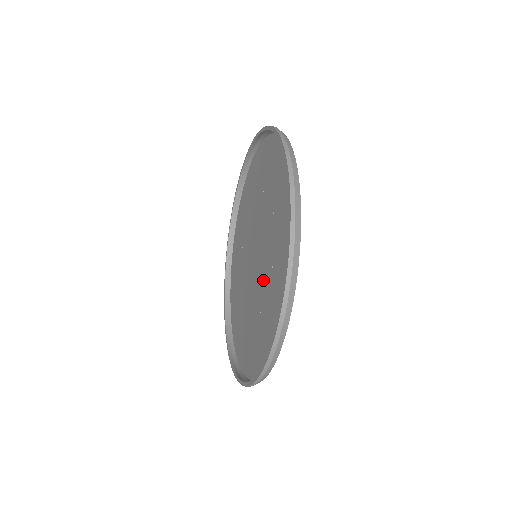
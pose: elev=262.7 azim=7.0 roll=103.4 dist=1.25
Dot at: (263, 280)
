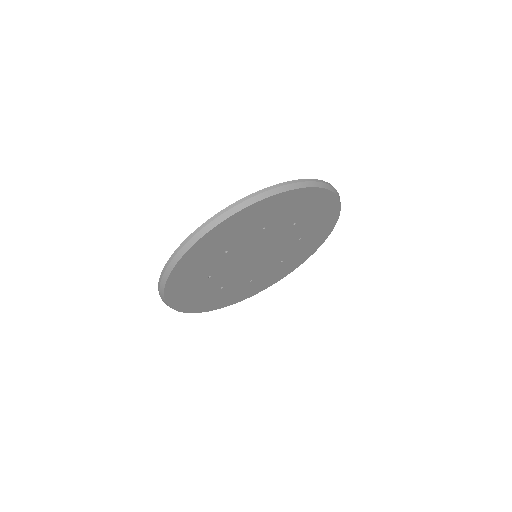
Dot at: (248, 243)
